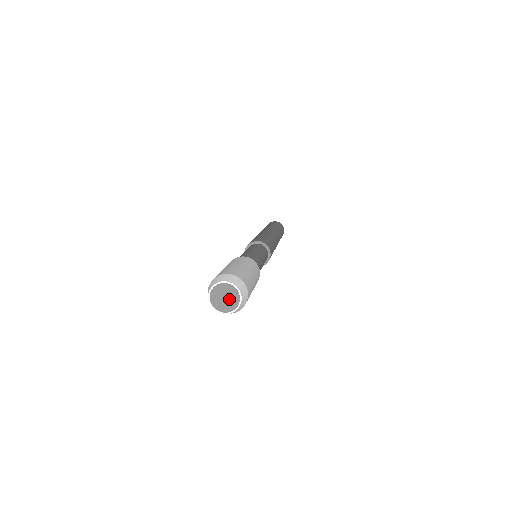
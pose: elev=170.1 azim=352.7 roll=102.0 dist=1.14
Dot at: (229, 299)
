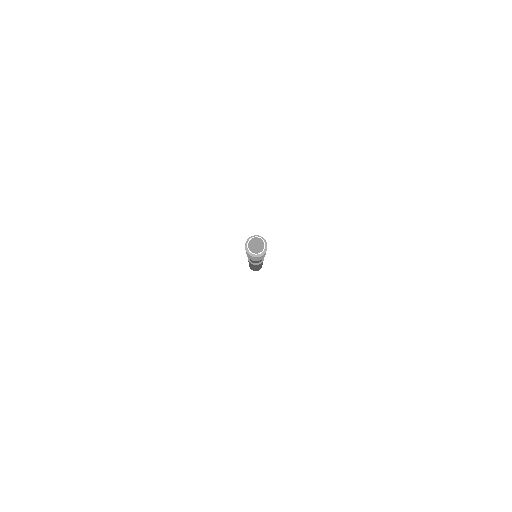
Dot at: (258, 244)
